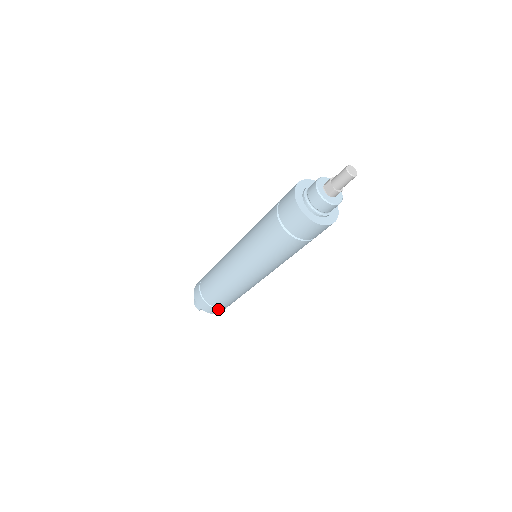
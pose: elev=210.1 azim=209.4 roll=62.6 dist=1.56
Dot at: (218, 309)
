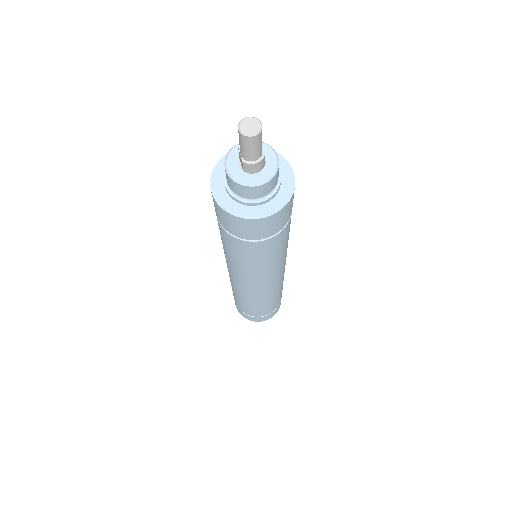
Dot at: (256, 317)
